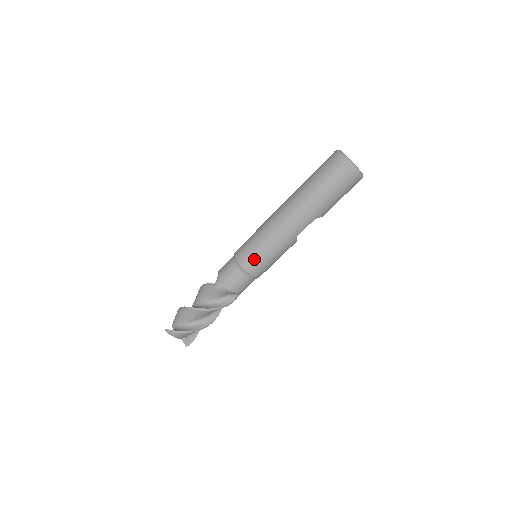
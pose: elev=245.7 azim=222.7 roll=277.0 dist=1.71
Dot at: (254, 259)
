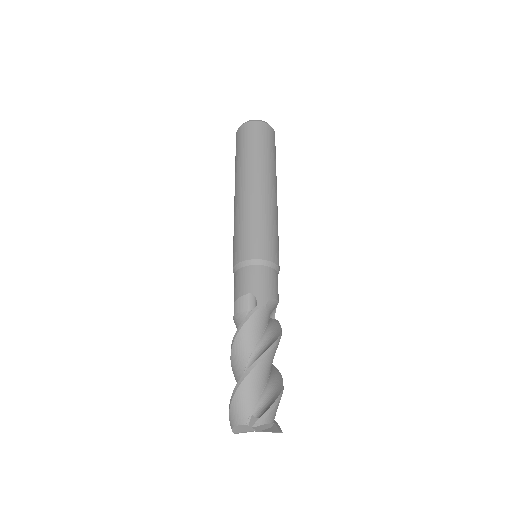
Dot at: (272, 245)
